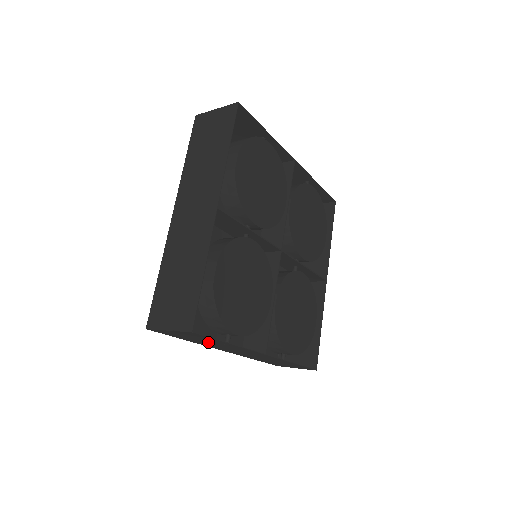
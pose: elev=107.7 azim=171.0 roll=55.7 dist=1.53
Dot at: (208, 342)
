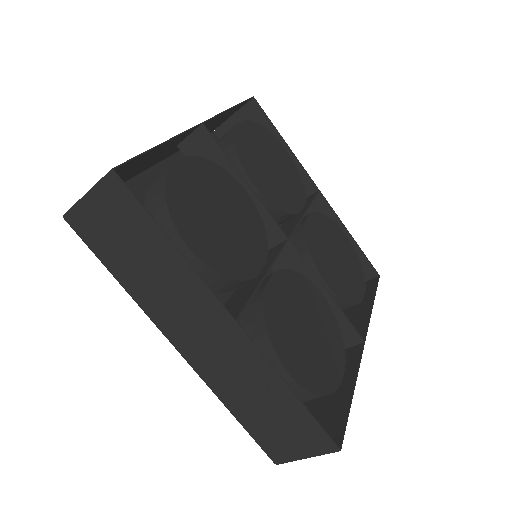
Dot at: (145, 265)
